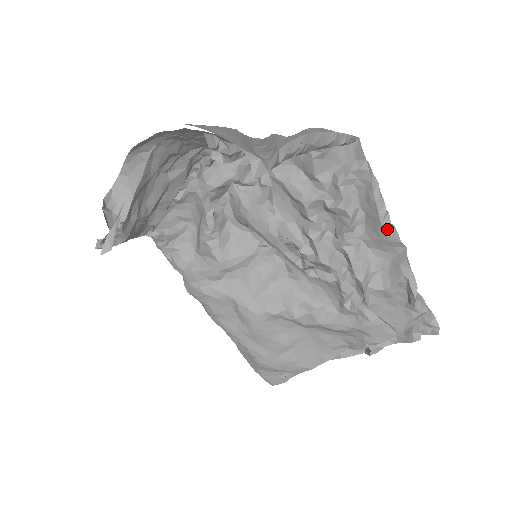
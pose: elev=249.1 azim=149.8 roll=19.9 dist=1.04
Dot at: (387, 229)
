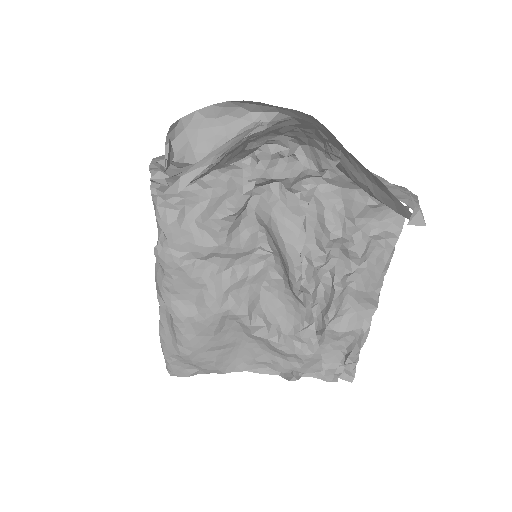
Dot at: (378, 288)
